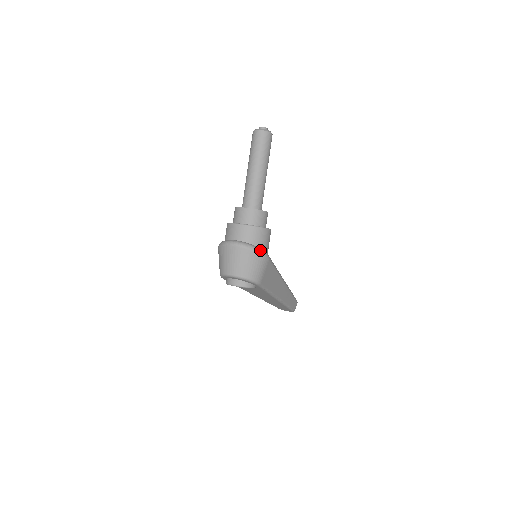
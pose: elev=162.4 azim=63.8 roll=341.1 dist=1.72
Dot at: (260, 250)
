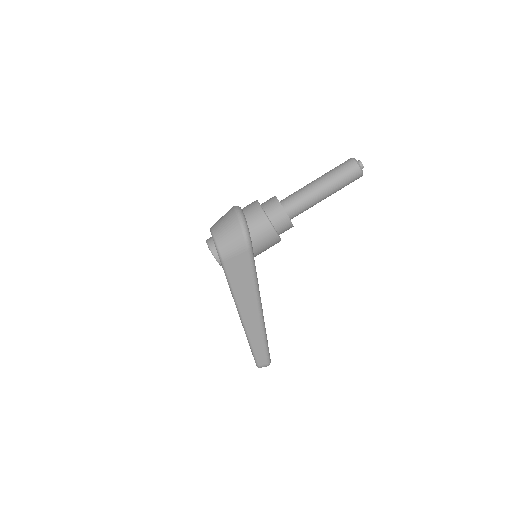
Dot at: (246, 231)
